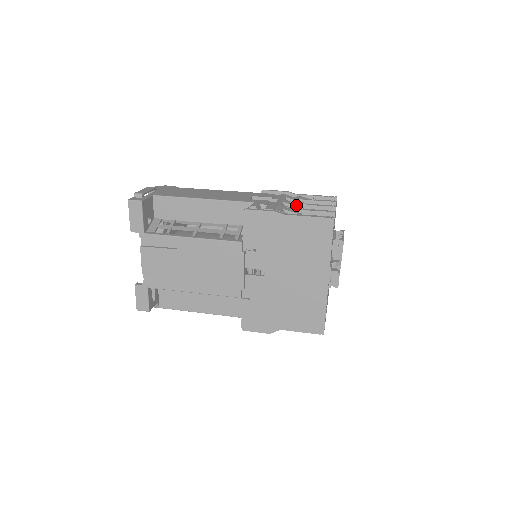
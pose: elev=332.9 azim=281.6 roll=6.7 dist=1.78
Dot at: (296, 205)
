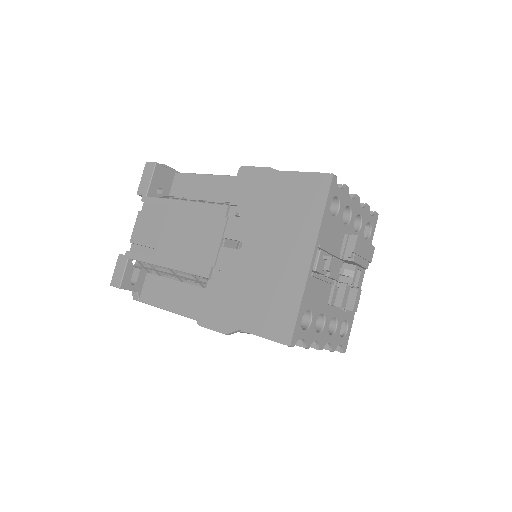
Dot at: occluded
